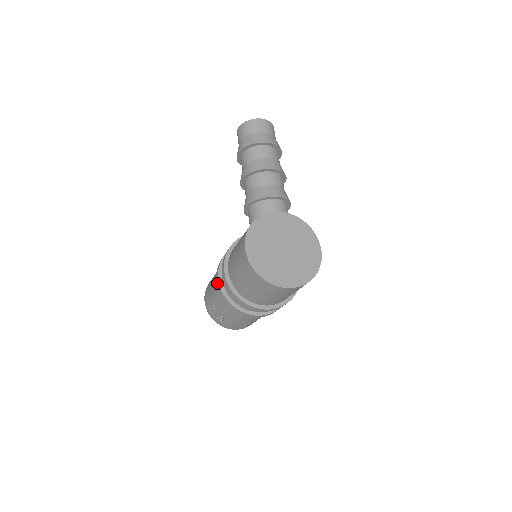
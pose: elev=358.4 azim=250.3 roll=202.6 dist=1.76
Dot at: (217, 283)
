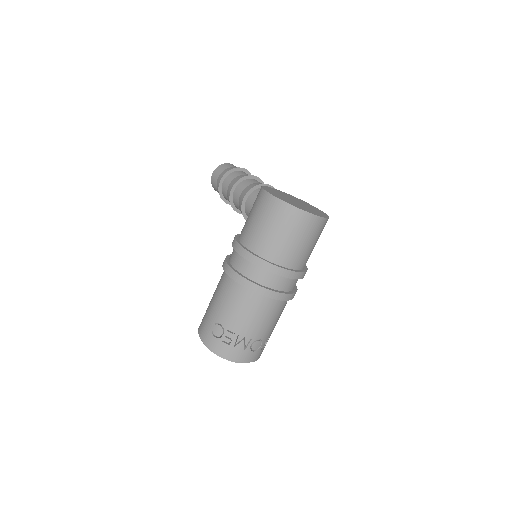
Dot at: (229, 272)
